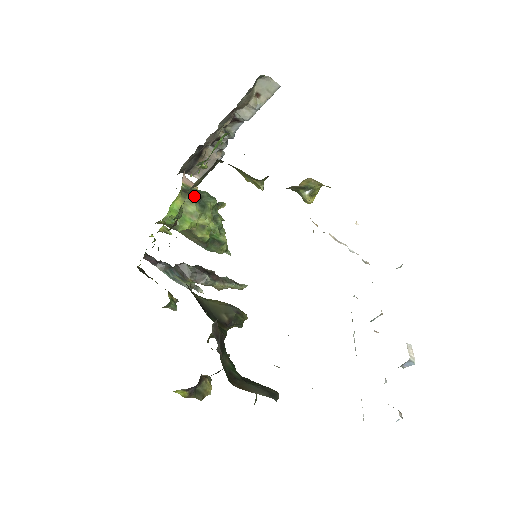
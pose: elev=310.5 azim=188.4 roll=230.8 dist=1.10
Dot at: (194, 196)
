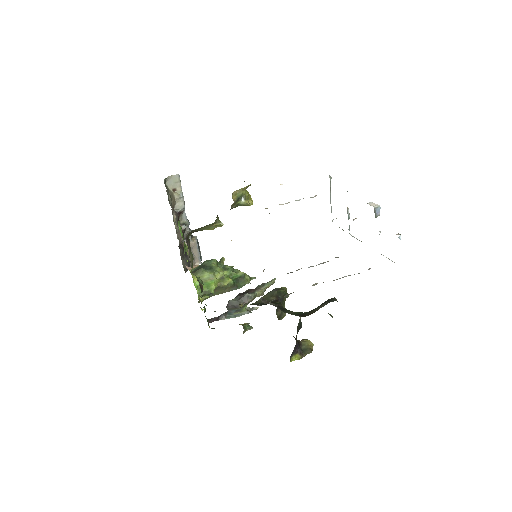
Dot at: (200, 269)
